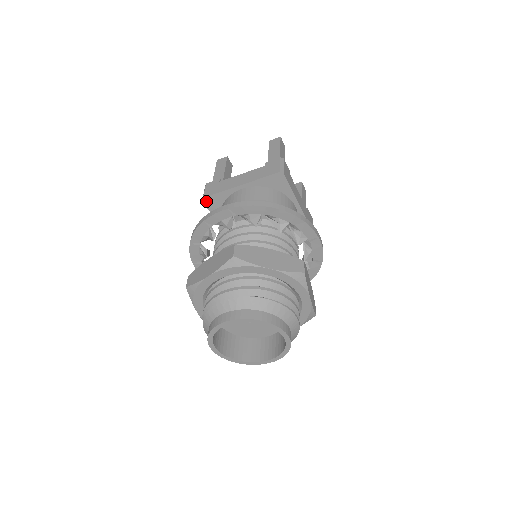
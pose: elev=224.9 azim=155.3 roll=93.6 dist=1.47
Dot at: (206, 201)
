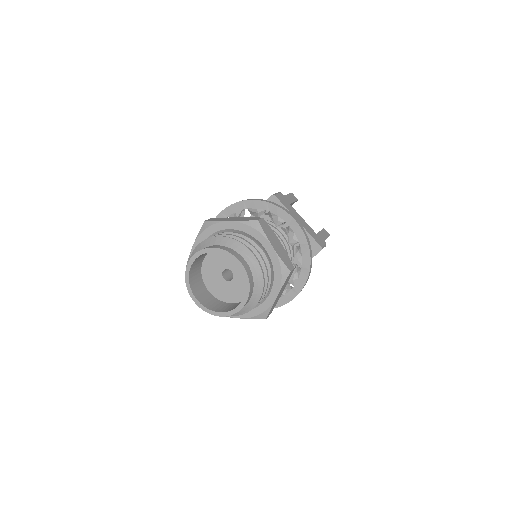
Dot at: occluded
